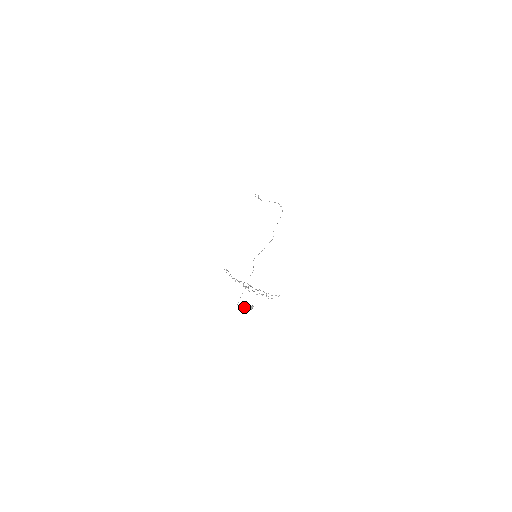
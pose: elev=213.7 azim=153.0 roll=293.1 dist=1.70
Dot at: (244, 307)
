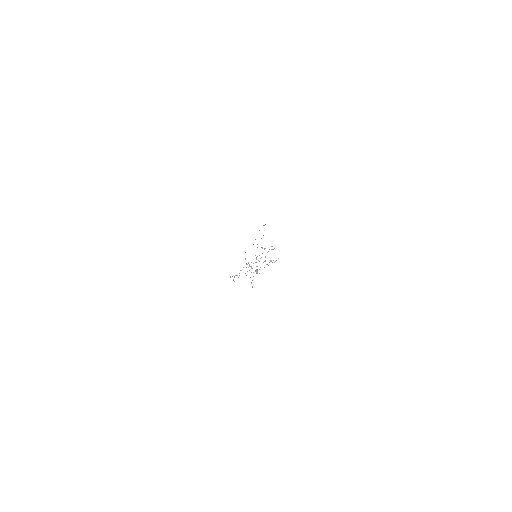
Dot at: occluded
